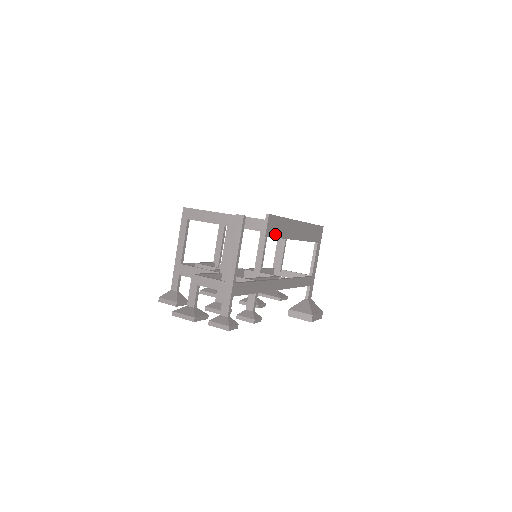
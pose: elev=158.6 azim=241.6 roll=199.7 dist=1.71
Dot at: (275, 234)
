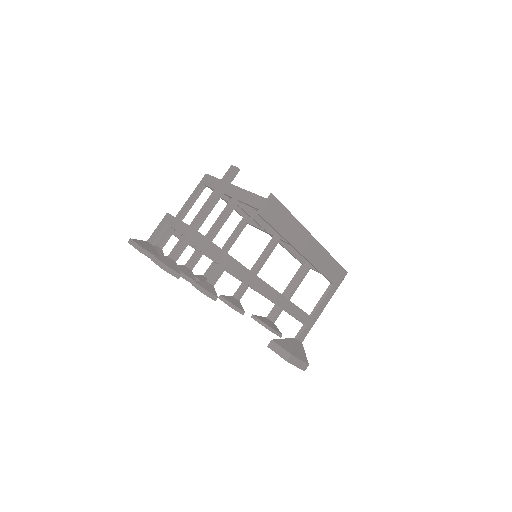
Dot at: (274, 223)
